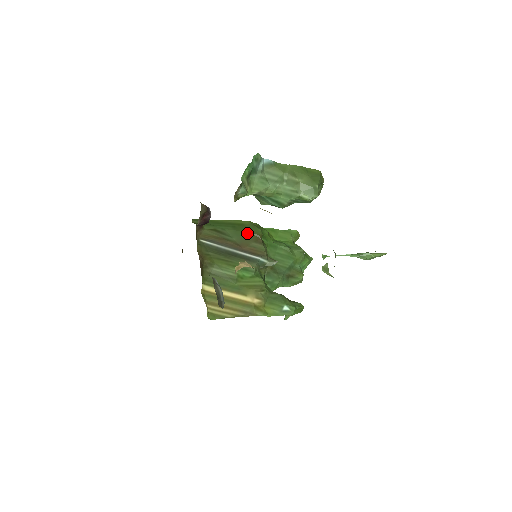
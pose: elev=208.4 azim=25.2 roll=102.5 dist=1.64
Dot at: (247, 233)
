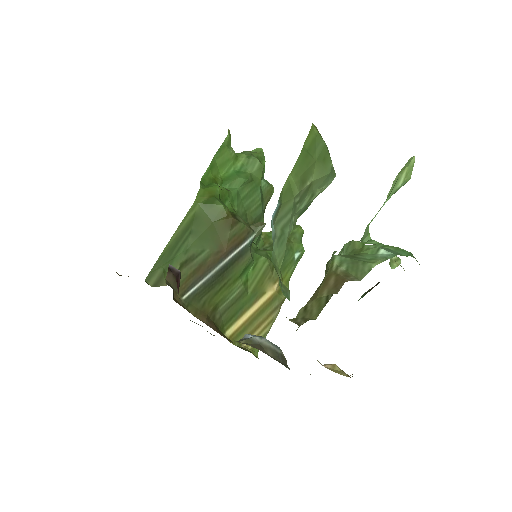
Dot at: (212, 226)
